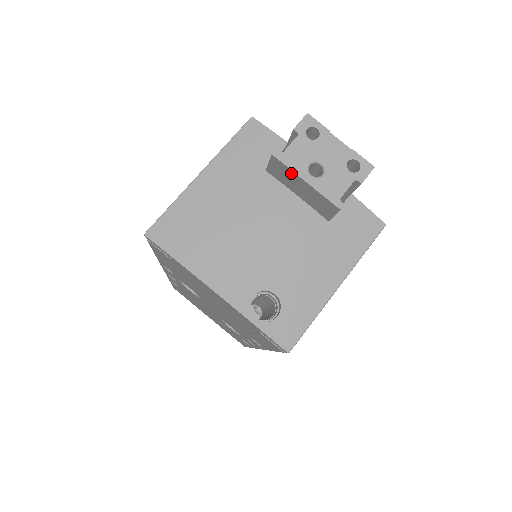
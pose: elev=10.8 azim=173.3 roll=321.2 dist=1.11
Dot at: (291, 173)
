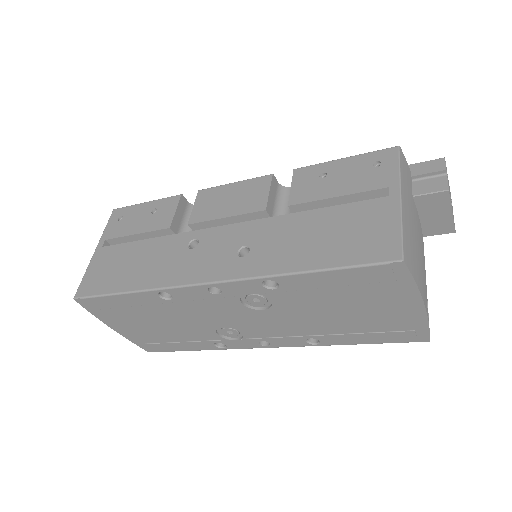
Dot at: (446, 205)
